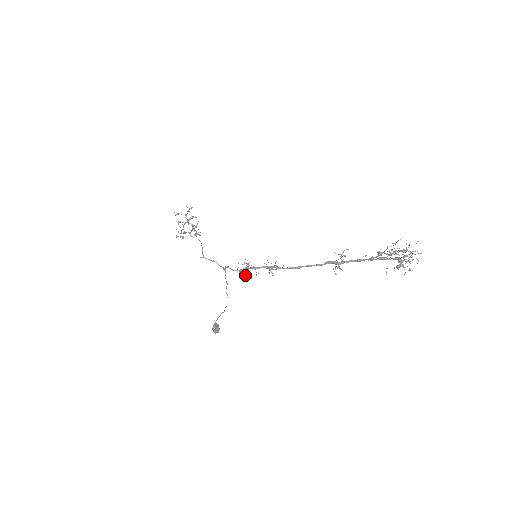
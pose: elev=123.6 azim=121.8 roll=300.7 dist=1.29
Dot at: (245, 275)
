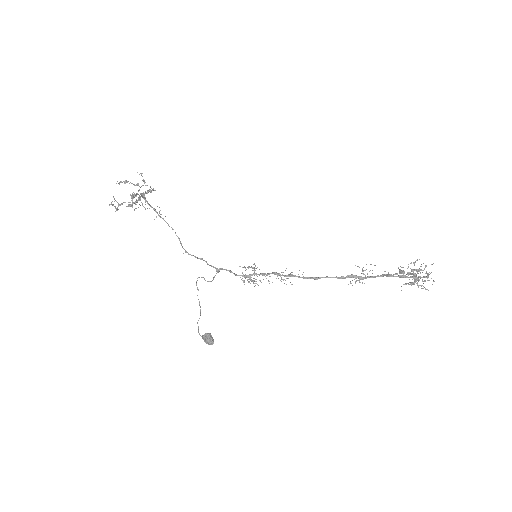
Dot at: occluded
